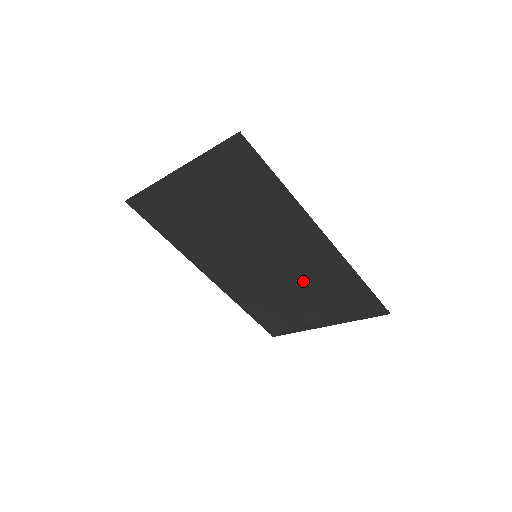
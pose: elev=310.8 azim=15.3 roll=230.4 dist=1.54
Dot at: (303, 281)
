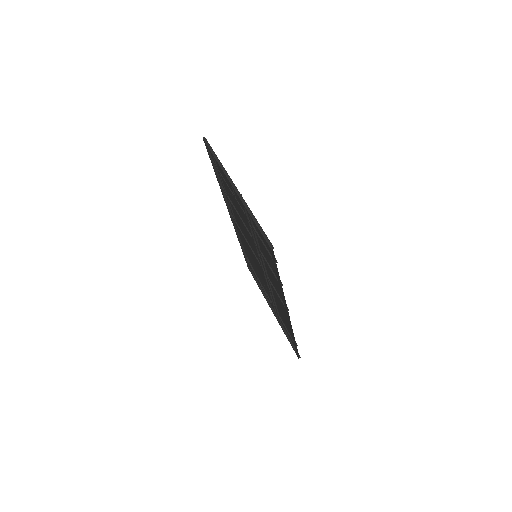
Dot at: occluded
